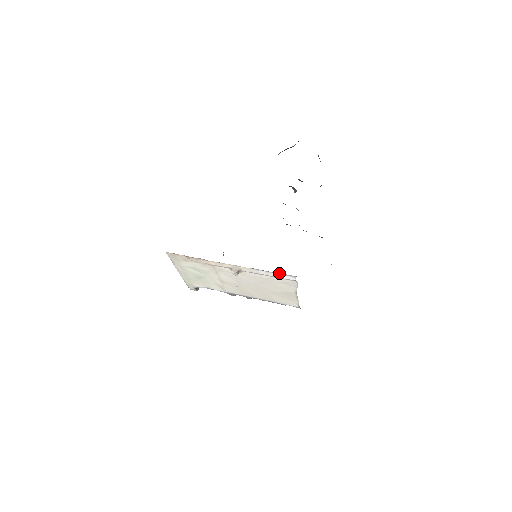
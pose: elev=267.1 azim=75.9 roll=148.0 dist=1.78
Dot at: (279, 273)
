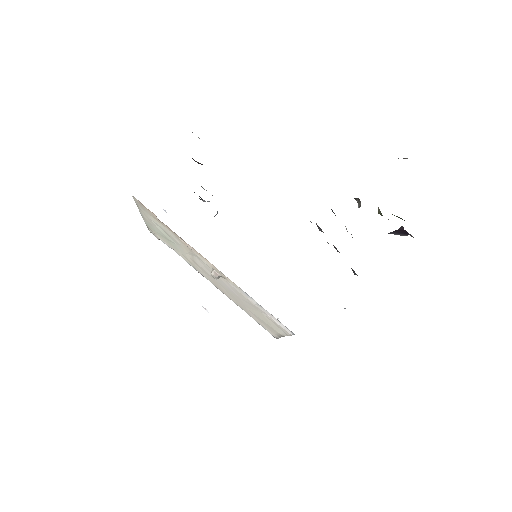
Dot at: occluded
